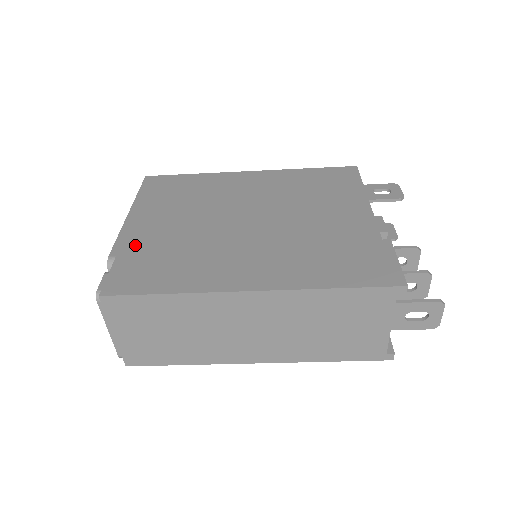
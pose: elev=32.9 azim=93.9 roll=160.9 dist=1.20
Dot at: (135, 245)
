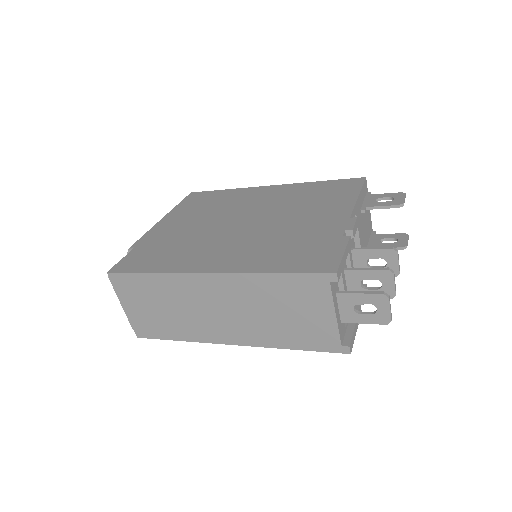
Dot at: (151, 240)
